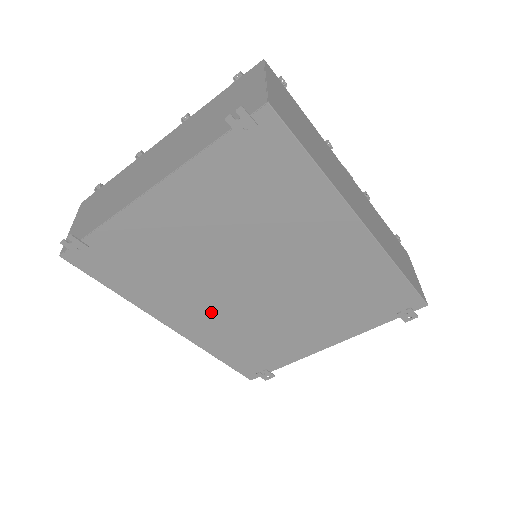
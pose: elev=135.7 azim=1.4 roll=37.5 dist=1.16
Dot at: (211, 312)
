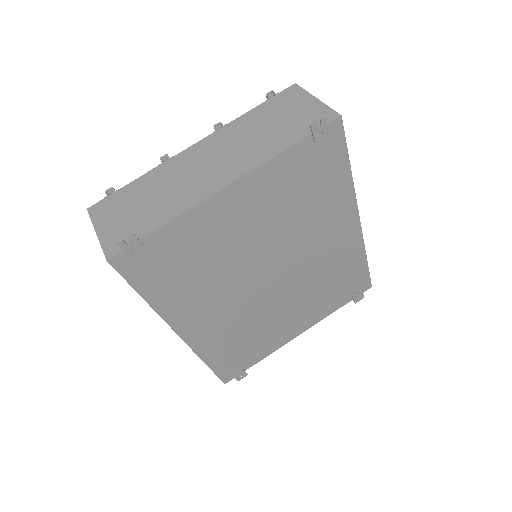
Dot at: (223, 312)
